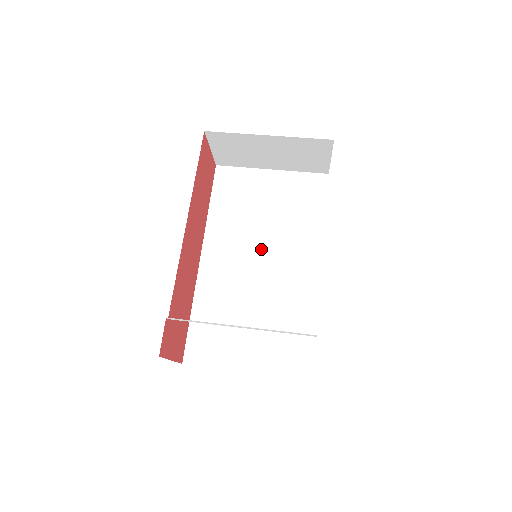
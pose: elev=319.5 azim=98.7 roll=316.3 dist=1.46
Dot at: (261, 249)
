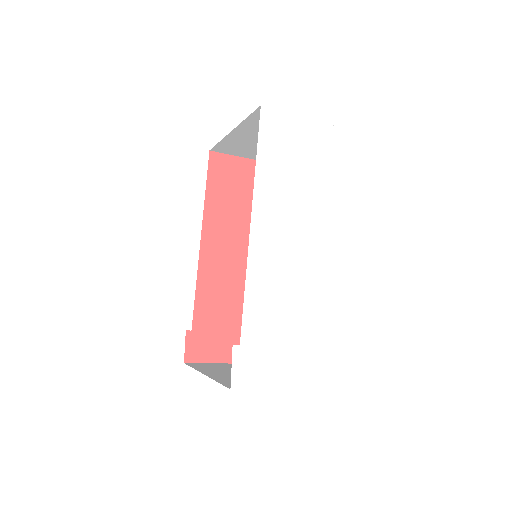
Dot at: occluded
